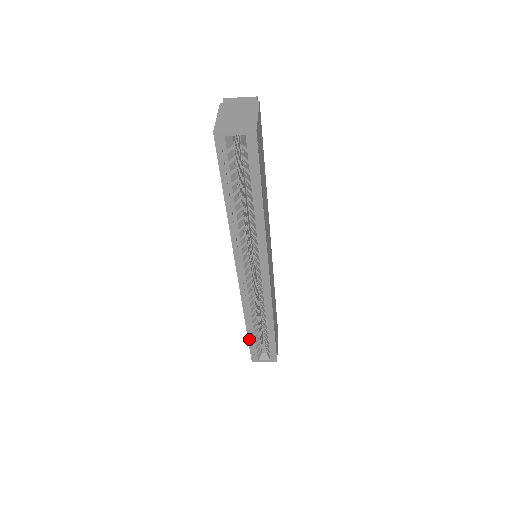
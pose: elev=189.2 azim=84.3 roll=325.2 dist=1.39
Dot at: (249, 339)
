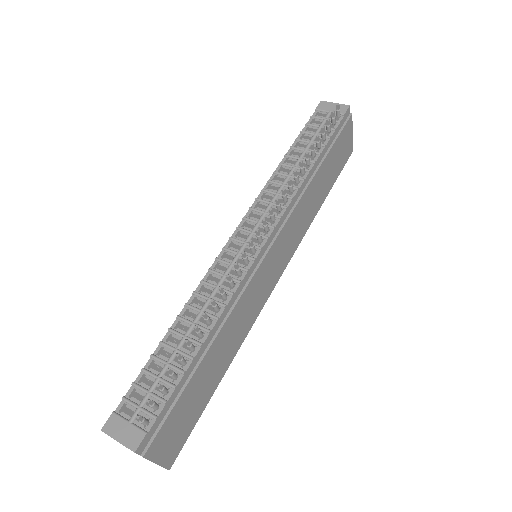
Dot at: occluded
